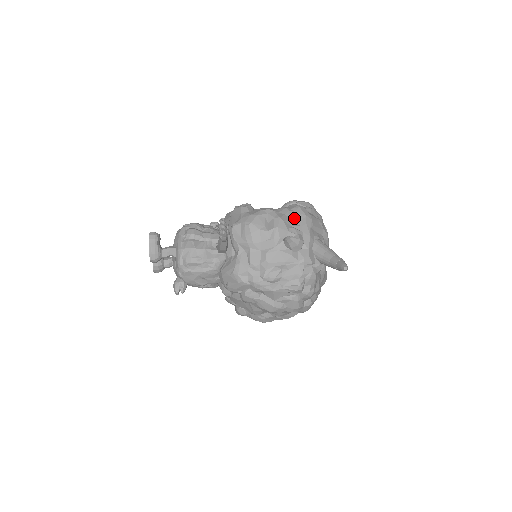
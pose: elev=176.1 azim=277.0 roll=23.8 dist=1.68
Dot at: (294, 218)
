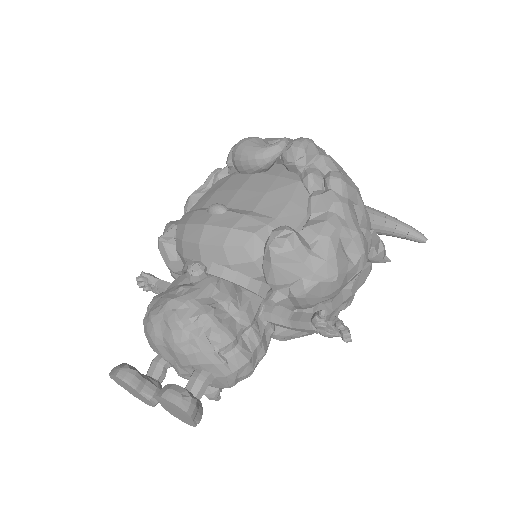
Dot at: (354, 210)
